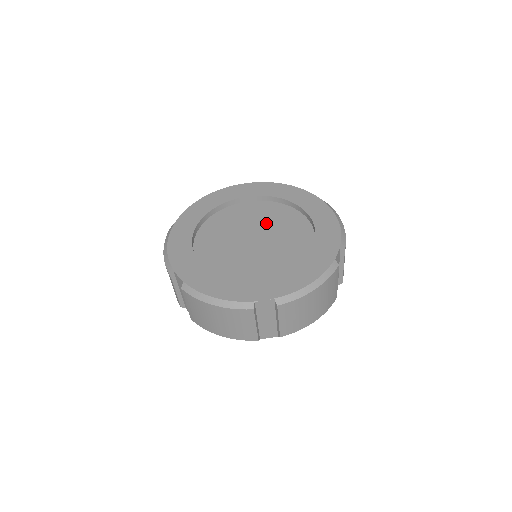
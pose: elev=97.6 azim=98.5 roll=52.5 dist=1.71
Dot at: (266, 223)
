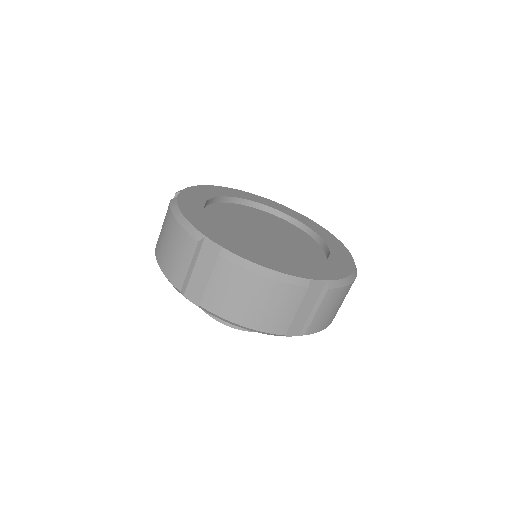
Dot at: (289, 239)
